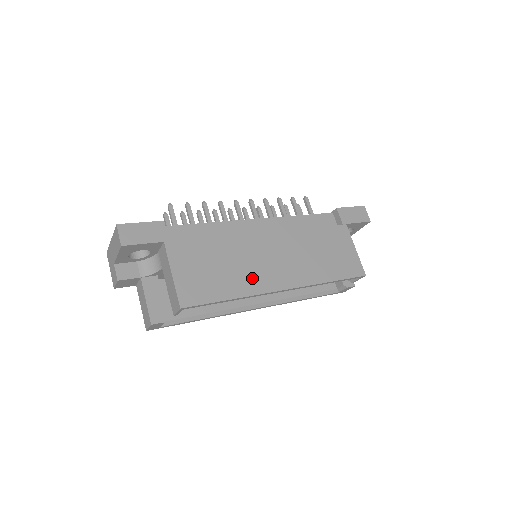
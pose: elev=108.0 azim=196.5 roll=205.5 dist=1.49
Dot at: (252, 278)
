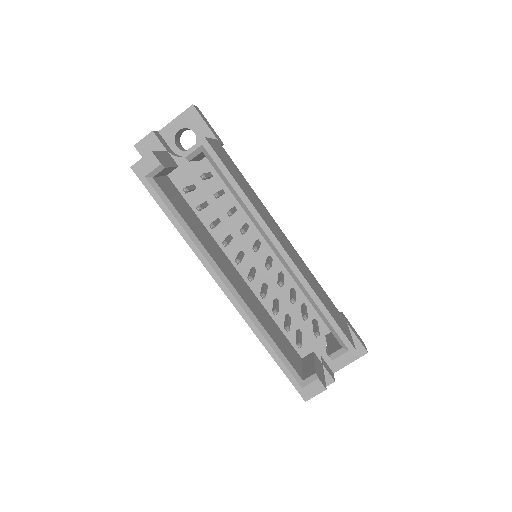
Dot at: (263, 214)
